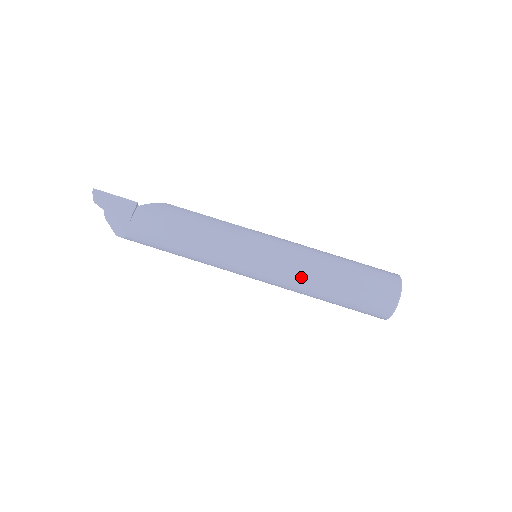
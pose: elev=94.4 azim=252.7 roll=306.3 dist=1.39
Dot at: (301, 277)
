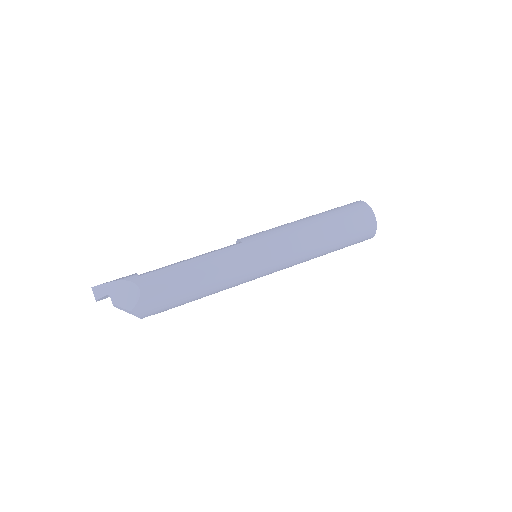
Dot at: (295, 227)
